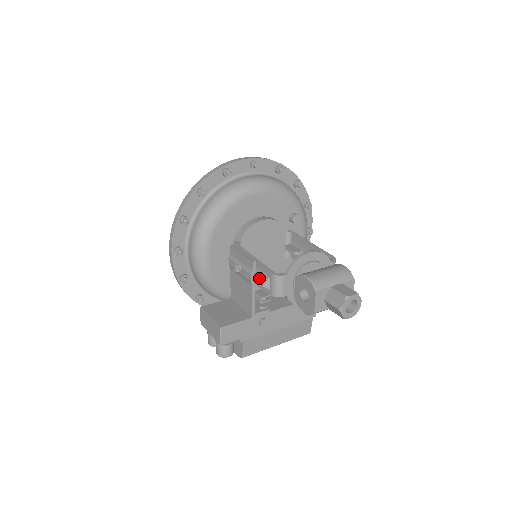
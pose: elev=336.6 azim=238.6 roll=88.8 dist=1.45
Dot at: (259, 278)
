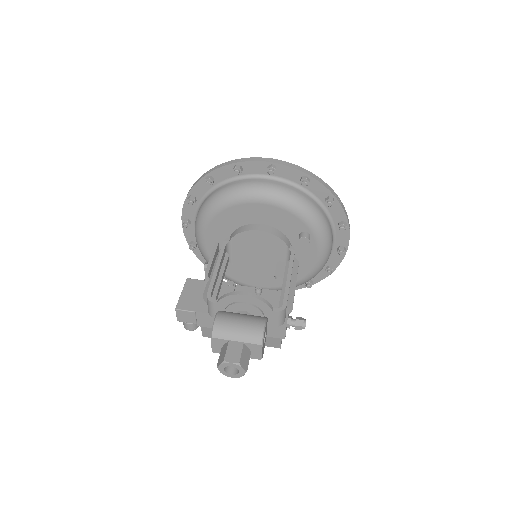
Dot at: (204, 290)
